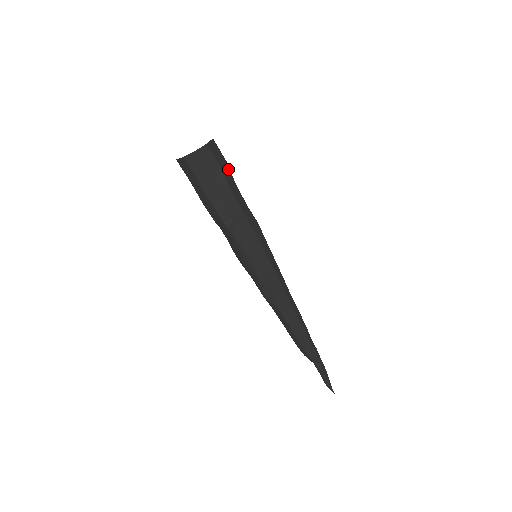
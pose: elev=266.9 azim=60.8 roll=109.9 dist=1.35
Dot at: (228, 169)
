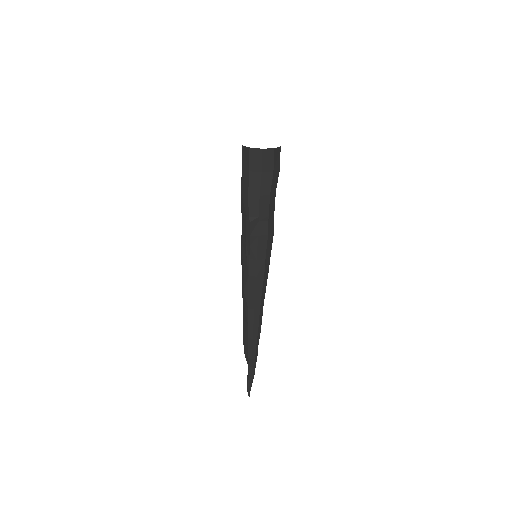
Dot at: (277, 177)
